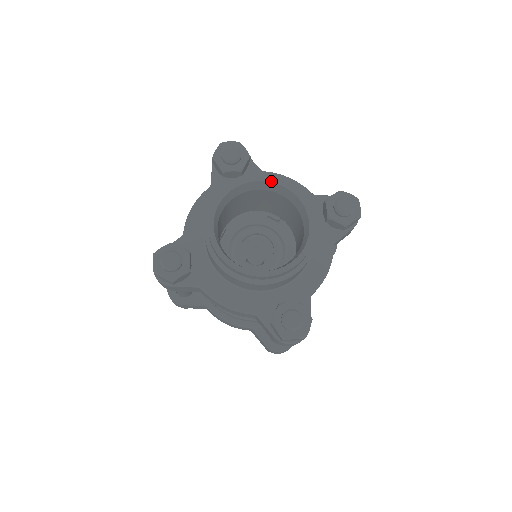
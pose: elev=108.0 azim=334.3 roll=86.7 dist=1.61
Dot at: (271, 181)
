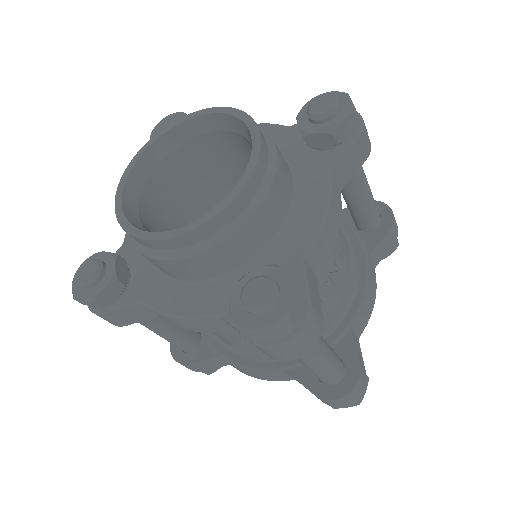
Dot at: (196, 115)
